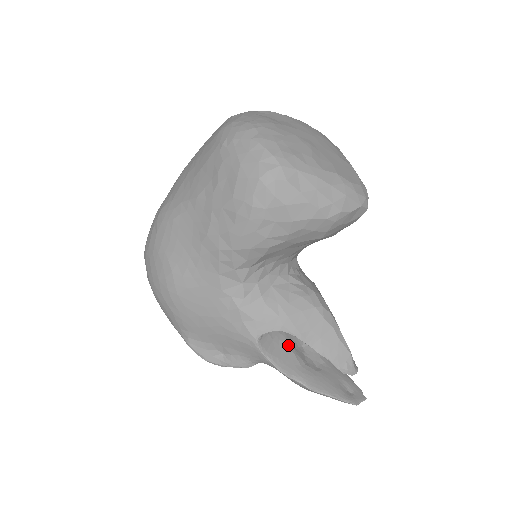
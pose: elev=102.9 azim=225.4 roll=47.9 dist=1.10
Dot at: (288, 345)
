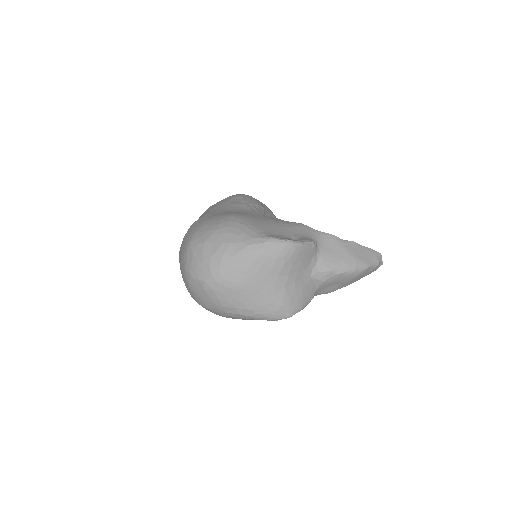
Dot at: occluded
